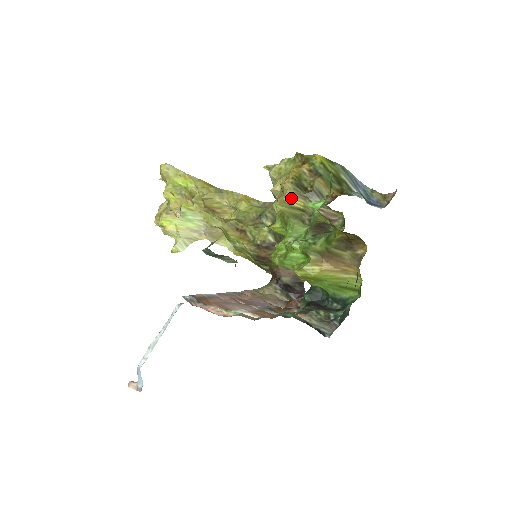
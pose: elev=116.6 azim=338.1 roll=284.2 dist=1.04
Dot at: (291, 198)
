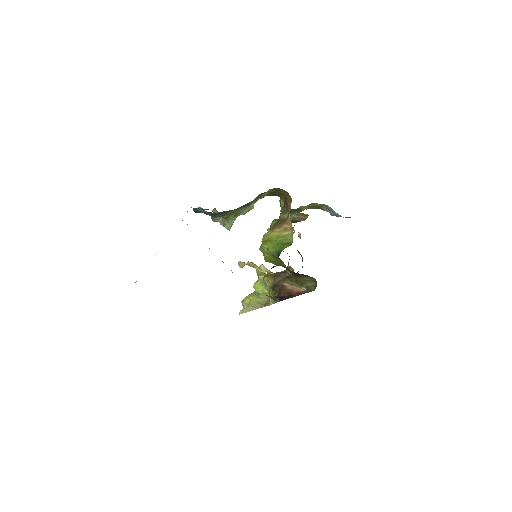
Dot at: occluded
